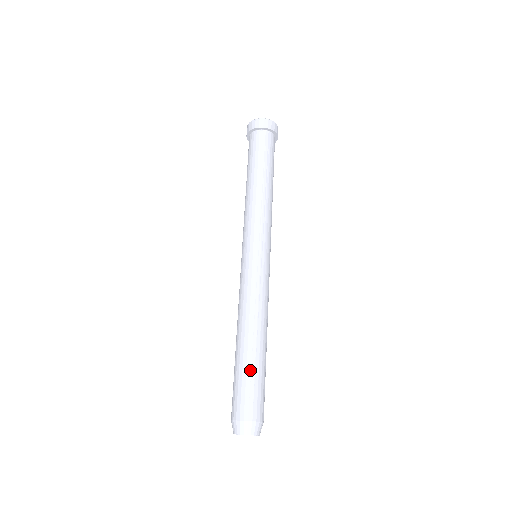
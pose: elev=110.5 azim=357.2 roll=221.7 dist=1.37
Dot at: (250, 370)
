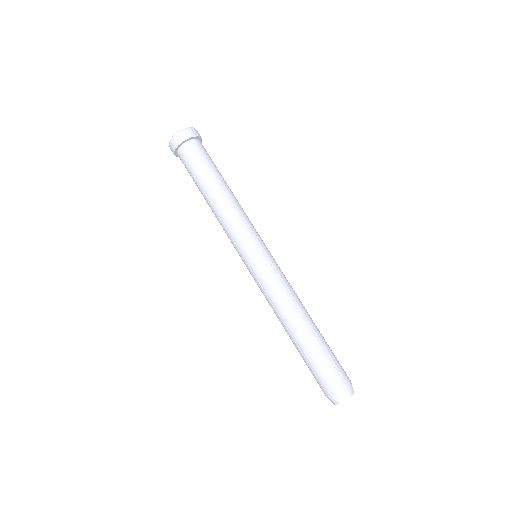
Dot at: (324, 346)
